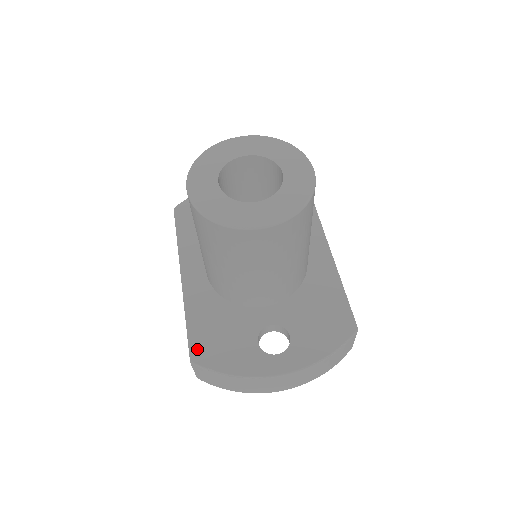
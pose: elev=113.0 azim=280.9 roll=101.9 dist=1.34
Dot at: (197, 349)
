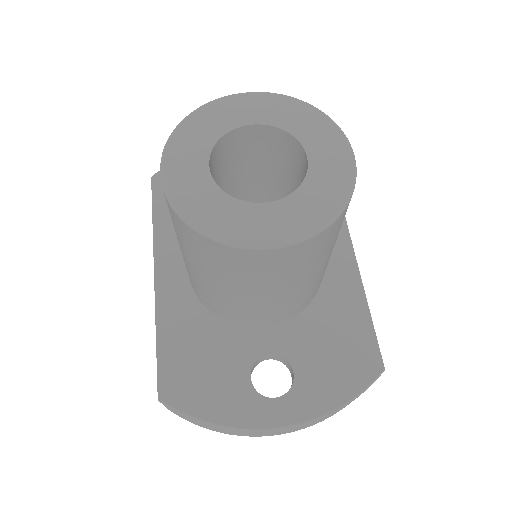
Dot at: (168, 382)
